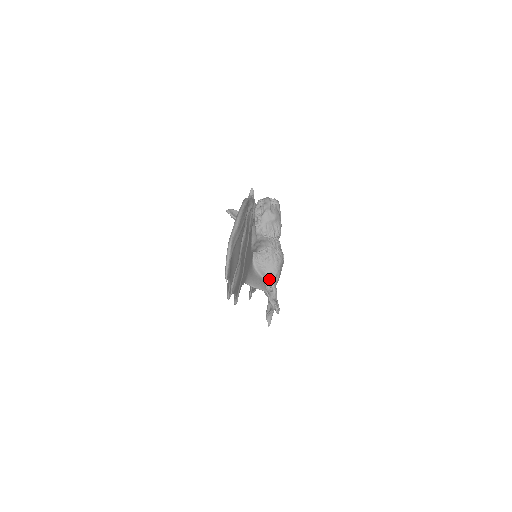
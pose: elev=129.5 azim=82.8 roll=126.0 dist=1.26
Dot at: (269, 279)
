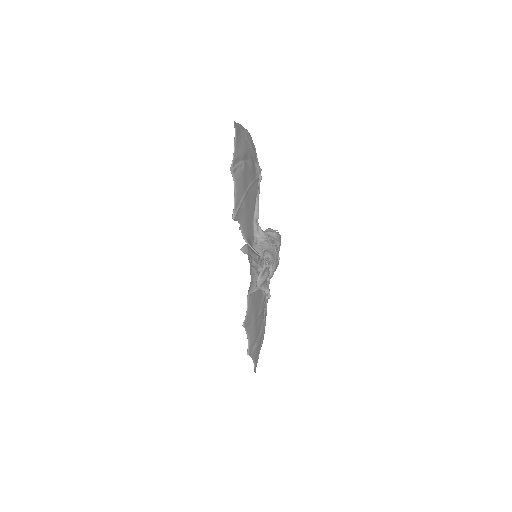
Dot at: (264, 253)
